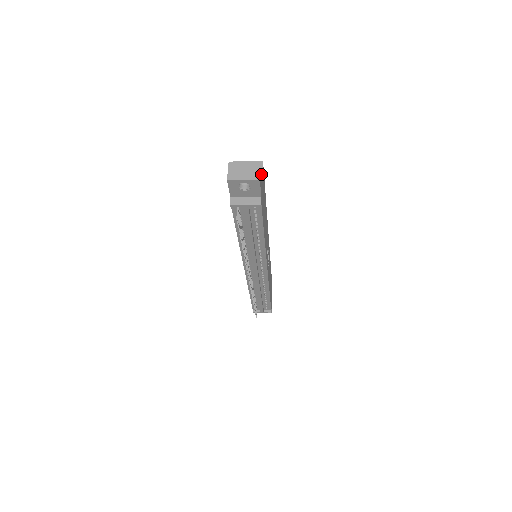
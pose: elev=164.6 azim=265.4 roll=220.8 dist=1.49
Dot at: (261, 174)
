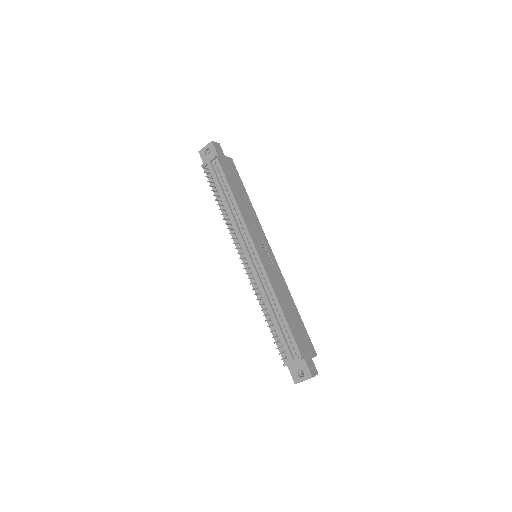
Dot at: (221, 151)
